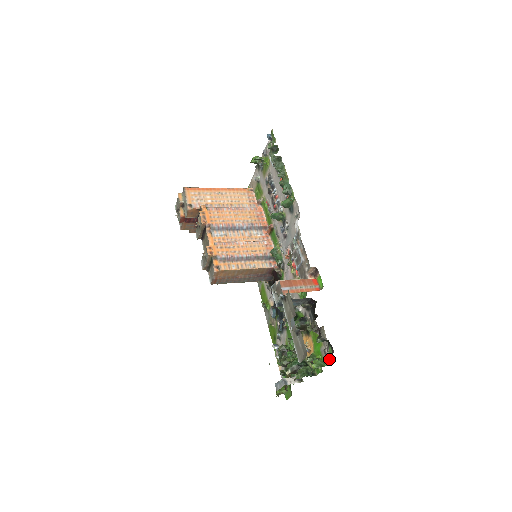
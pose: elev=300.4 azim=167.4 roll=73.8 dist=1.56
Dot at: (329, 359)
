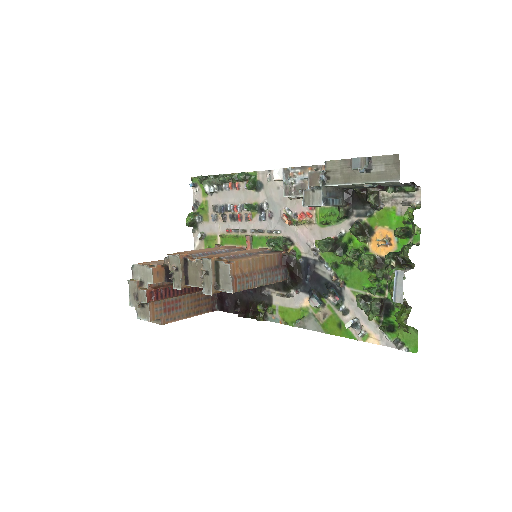
Dot at: (415, 199)
